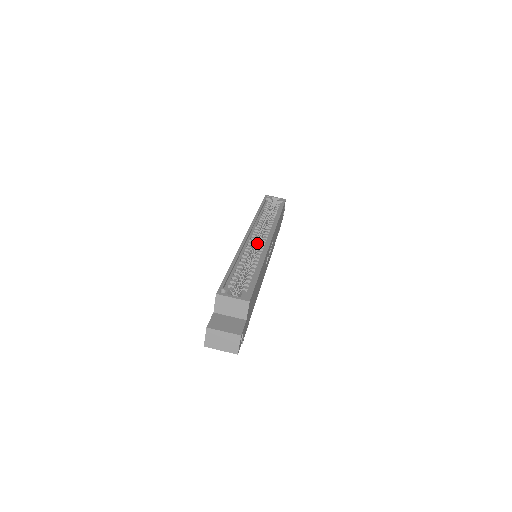
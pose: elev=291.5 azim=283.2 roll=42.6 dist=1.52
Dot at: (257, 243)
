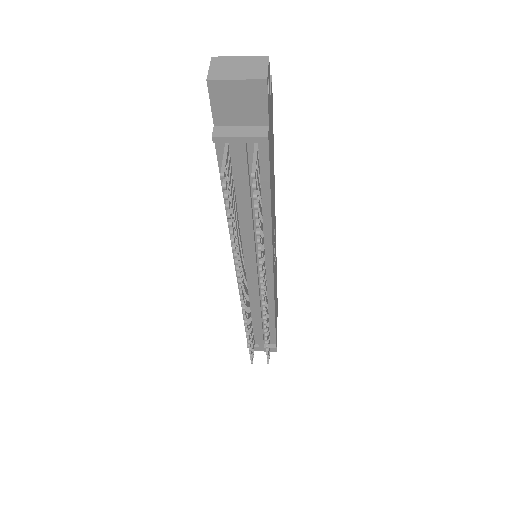
Dot at: occluded
